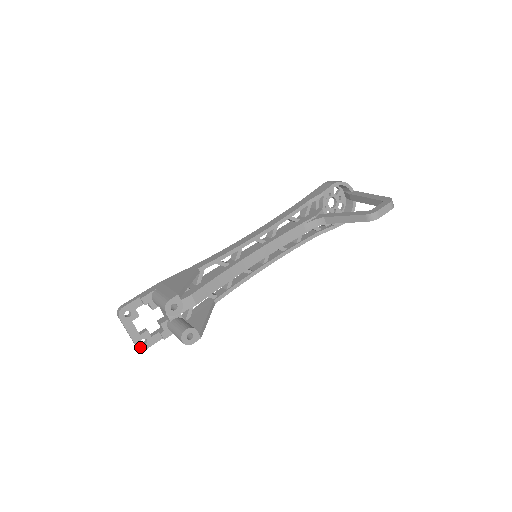
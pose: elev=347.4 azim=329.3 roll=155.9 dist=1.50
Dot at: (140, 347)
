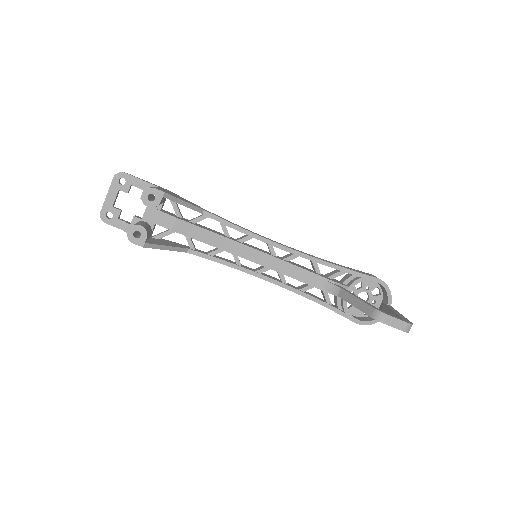
Dot at: (102, 216)
